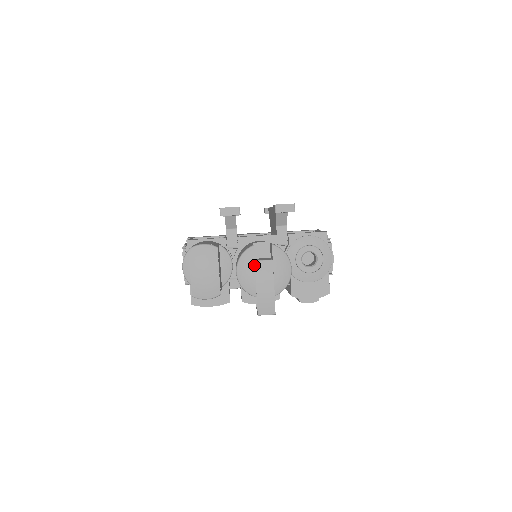
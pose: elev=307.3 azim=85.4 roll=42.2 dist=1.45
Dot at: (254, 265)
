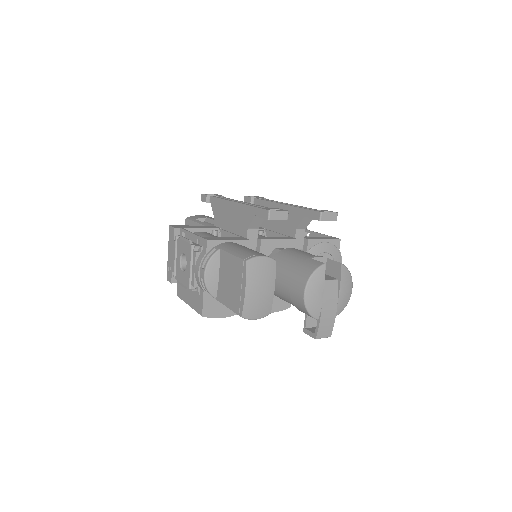
Dot at: (324, 286)
